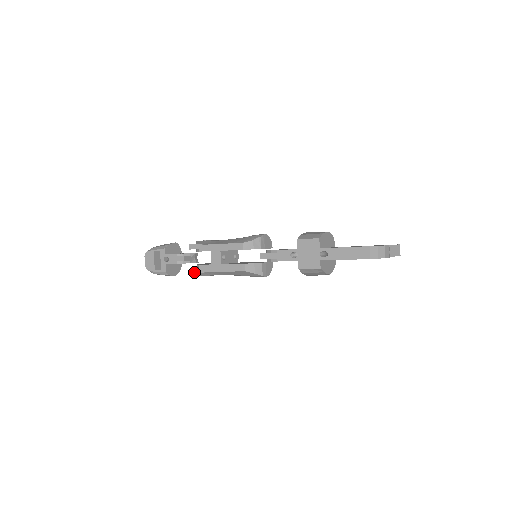
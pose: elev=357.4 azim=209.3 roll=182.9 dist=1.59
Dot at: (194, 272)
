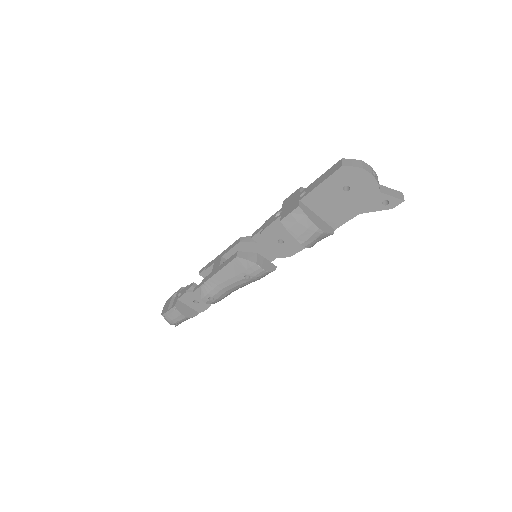
Dot at: (196, 289)
